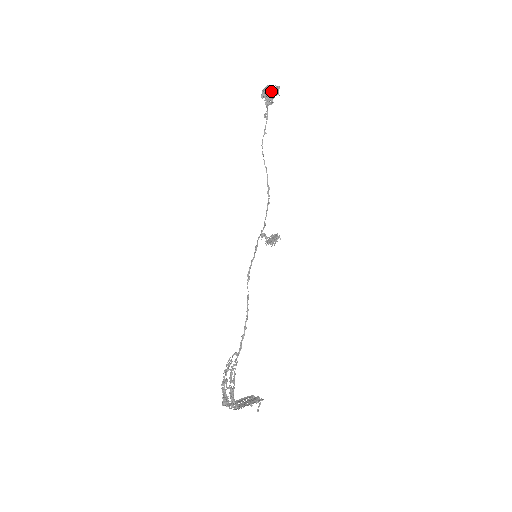
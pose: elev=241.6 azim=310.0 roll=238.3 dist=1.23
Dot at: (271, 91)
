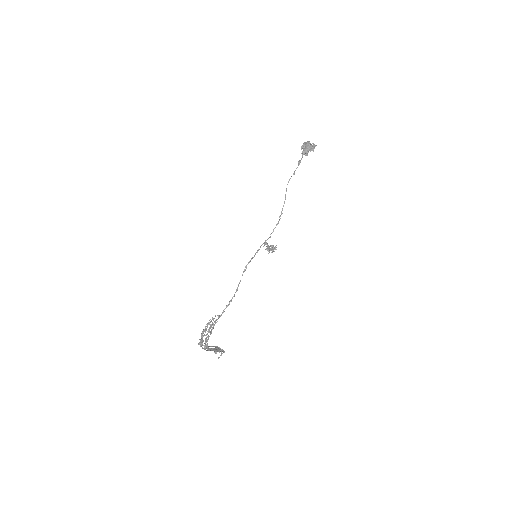
Dot at: (309, 147)
